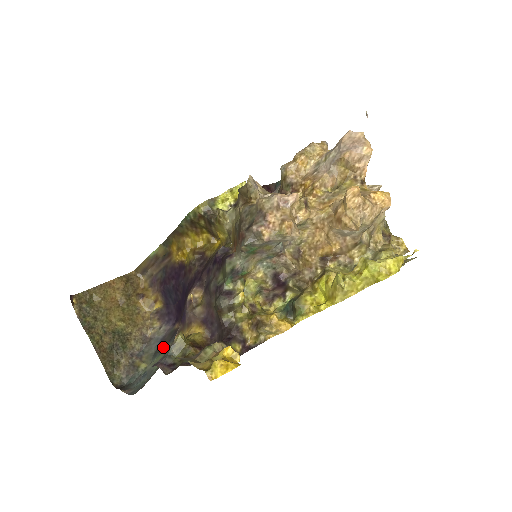
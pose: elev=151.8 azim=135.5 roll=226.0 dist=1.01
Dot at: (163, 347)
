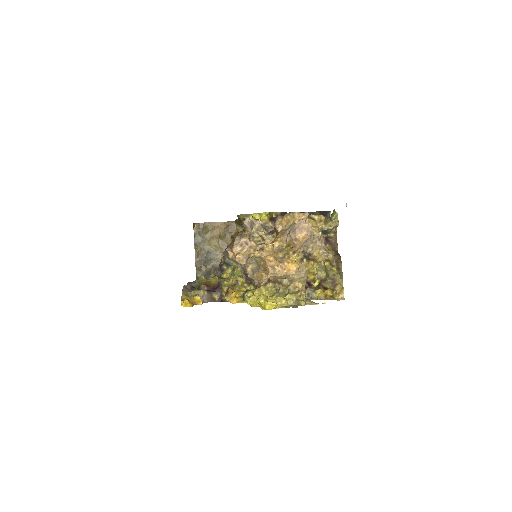
Dot at: occluded
